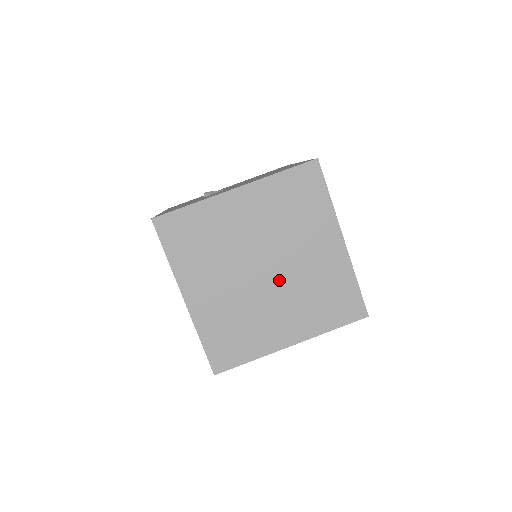
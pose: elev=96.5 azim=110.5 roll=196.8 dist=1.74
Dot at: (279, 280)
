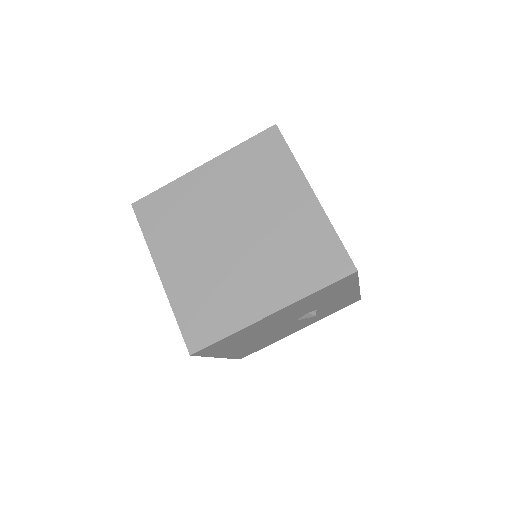
Dot at: (250, 243)
